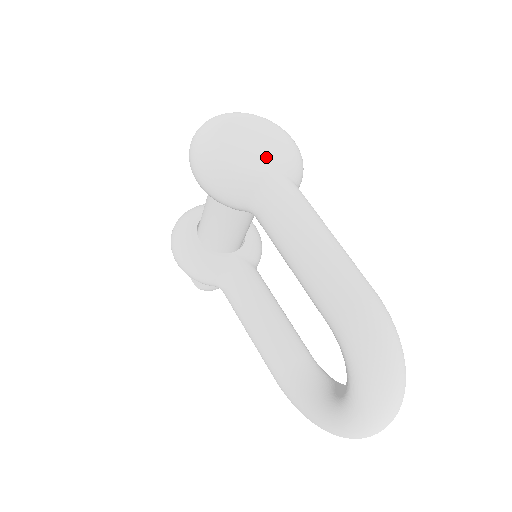
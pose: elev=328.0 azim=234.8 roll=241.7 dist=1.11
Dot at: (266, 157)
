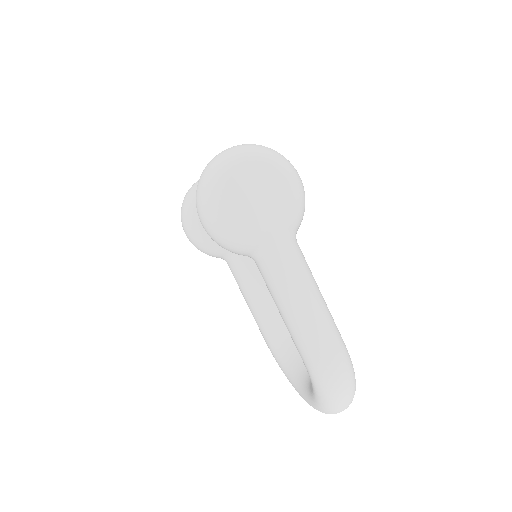
Dot at: (268, 214)
